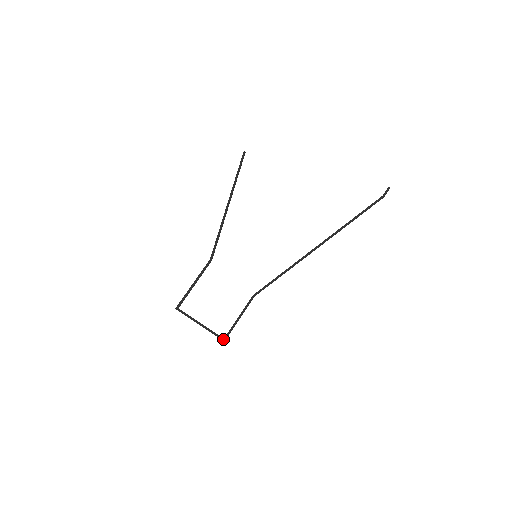
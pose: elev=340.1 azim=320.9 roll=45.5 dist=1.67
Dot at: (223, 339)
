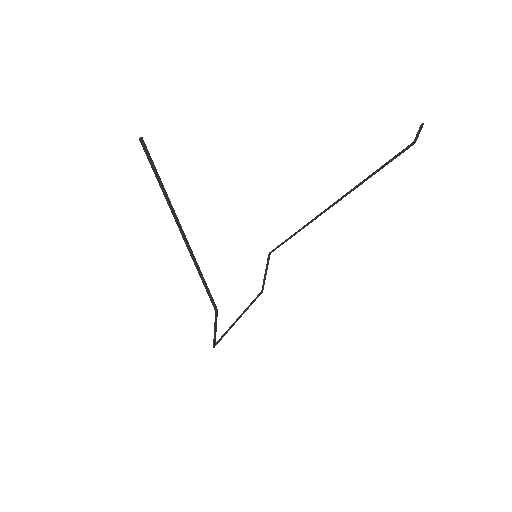
Dot at: (261, 293)
